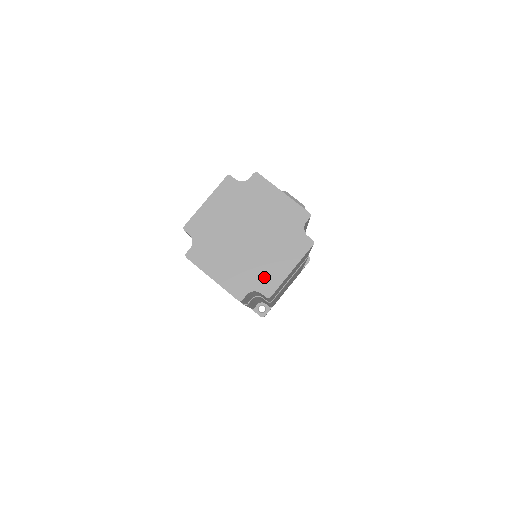
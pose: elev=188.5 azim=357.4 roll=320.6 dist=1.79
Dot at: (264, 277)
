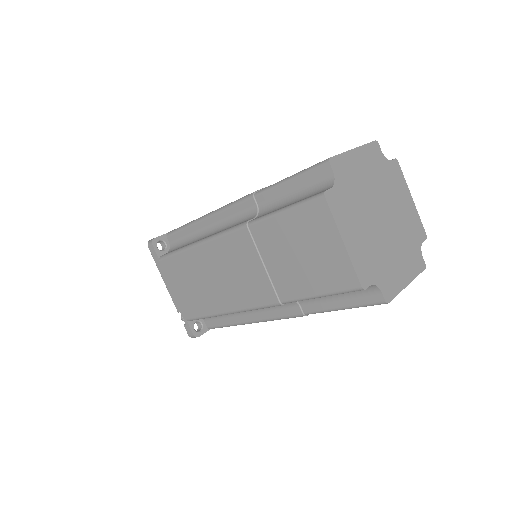
Dot at: (387, 275)
